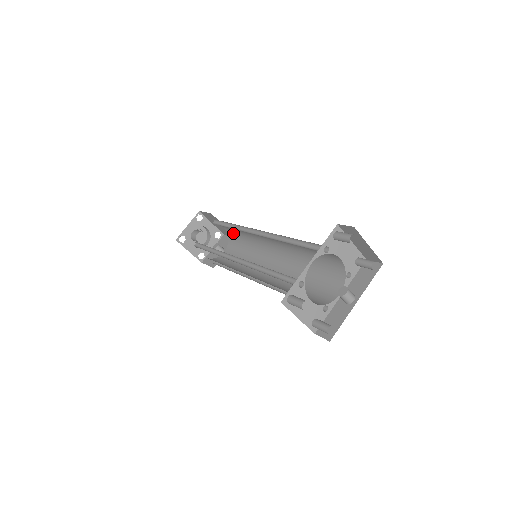
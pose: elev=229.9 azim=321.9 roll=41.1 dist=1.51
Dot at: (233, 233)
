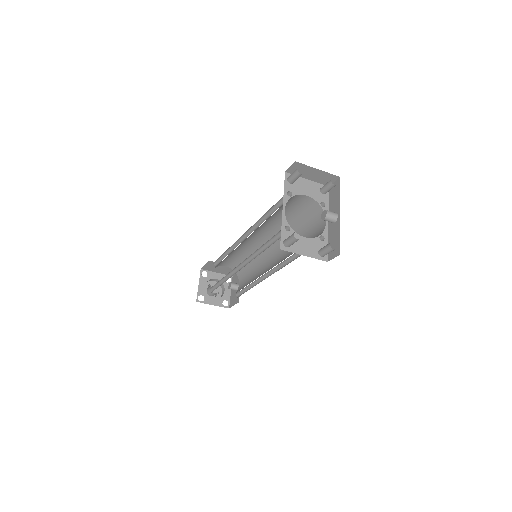
Dot at: (235, 263)
